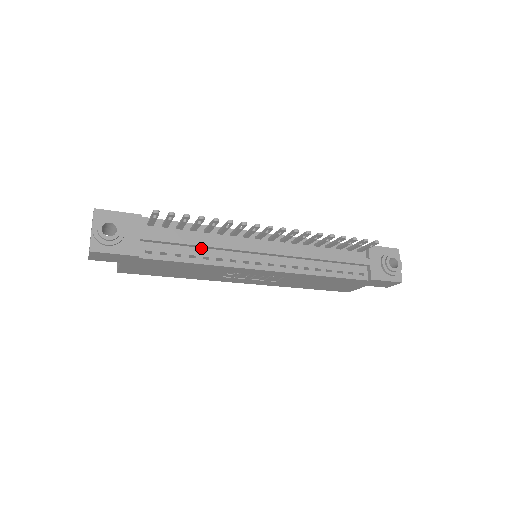
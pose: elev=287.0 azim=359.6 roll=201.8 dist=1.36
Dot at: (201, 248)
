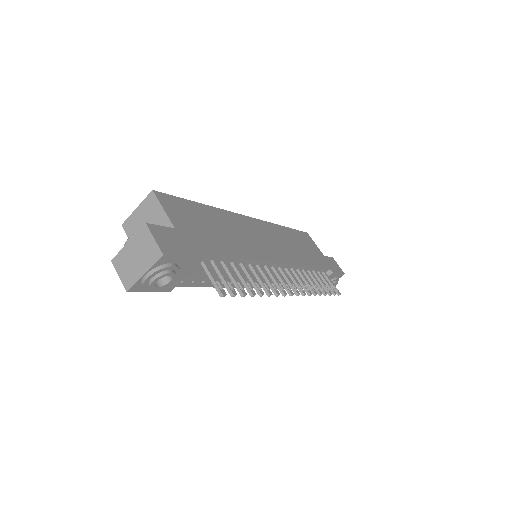
Dot at: occluded
